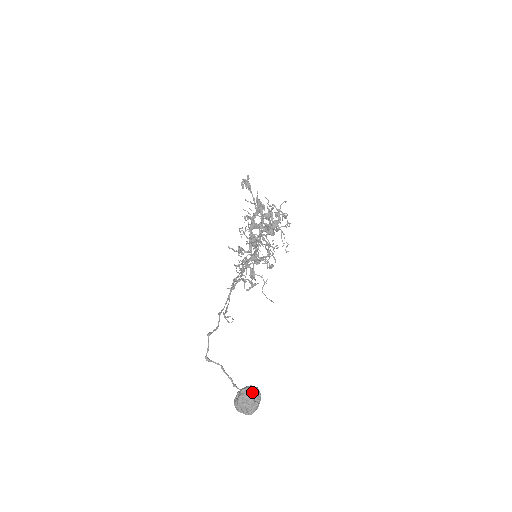
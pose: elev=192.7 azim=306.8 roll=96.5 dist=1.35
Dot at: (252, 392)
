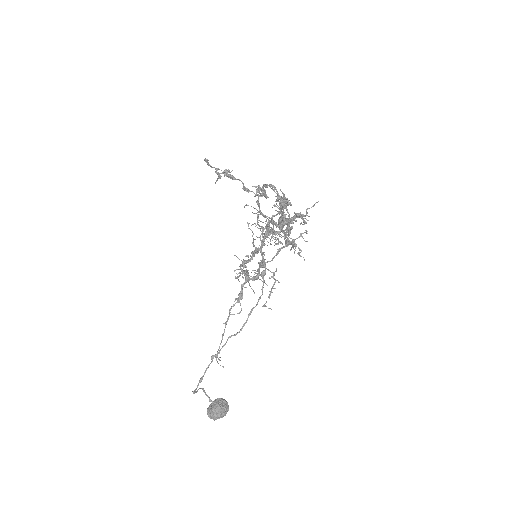
Dot at: (224, 413)
